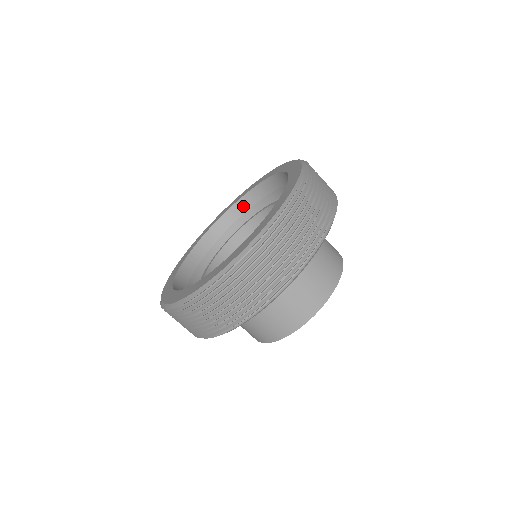
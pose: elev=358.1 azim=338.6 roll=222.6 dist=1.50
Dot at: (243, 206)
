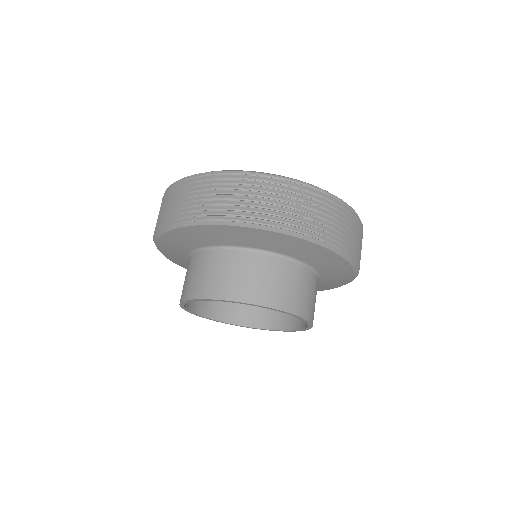
Dot at: occluded
